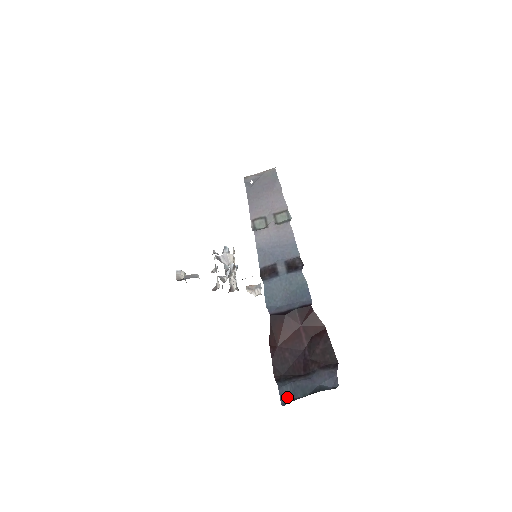
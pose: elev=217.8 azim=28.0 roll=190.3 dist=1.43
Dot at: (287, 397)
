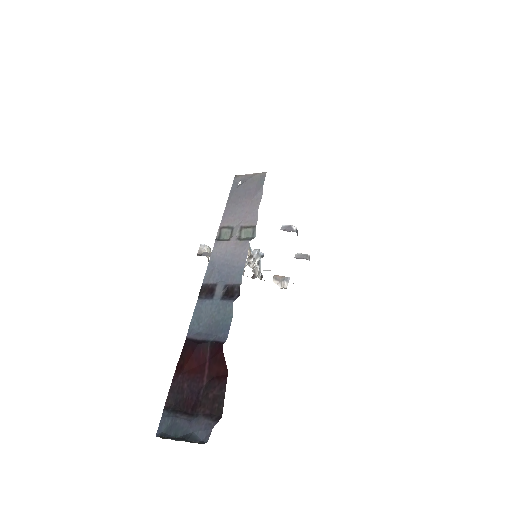
Dot at: (164, 430)
